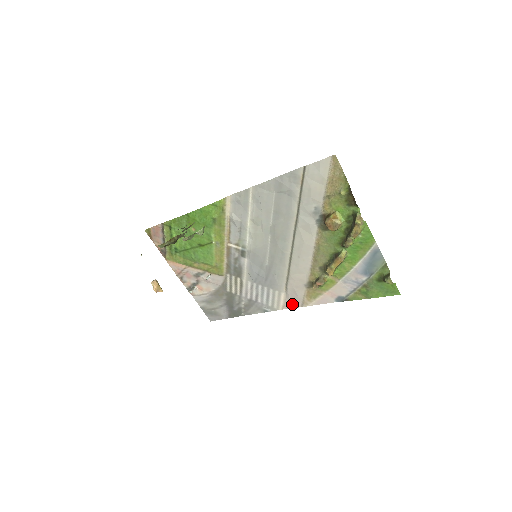
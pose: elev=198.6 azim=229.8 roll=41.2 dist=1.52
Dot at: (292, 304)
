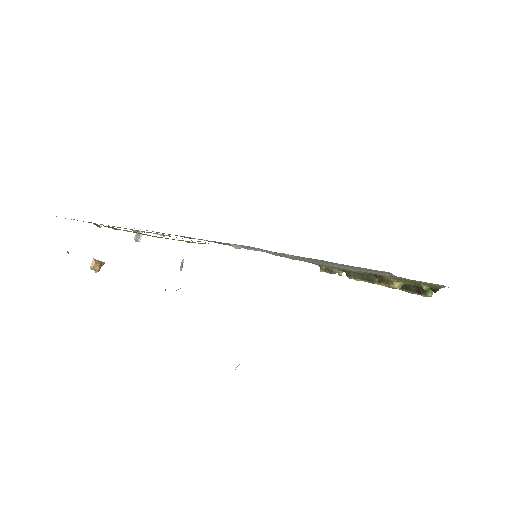
Dot at: (280, 256)
